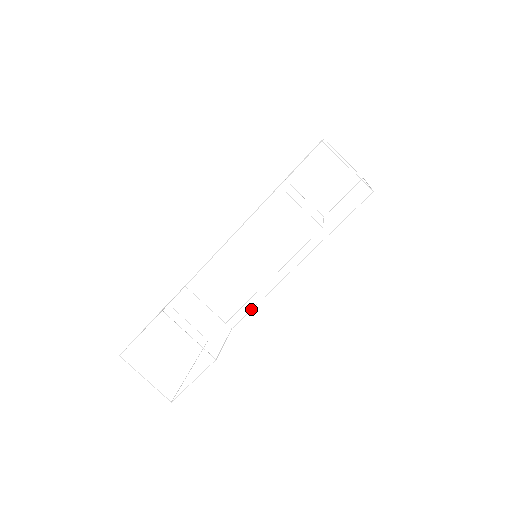
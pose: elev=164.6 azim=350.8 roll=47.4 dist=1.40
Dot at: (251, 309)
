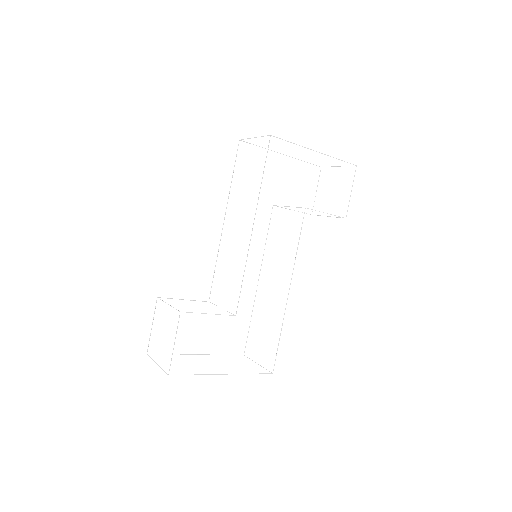
Dot at: (241, 287)
